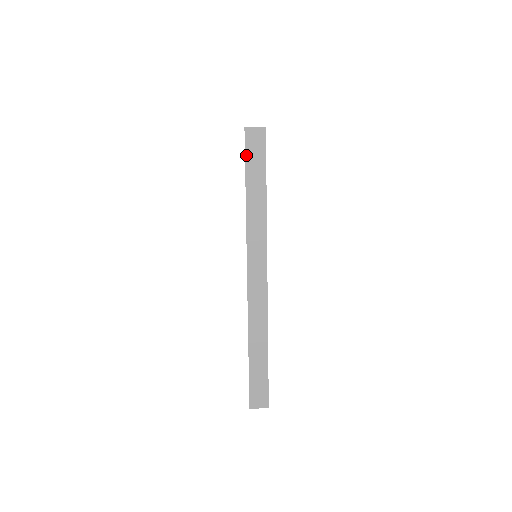
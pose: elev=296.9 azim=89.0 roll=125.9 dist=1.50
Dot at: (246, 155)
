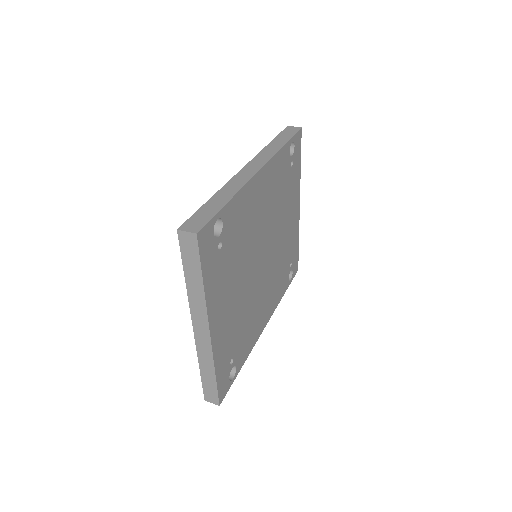
Dot at: (282, 132)
